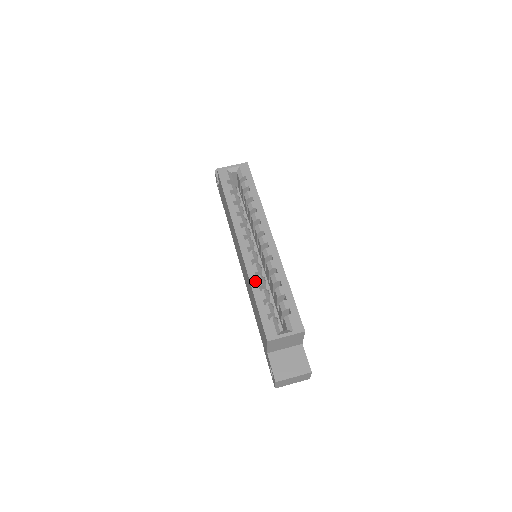
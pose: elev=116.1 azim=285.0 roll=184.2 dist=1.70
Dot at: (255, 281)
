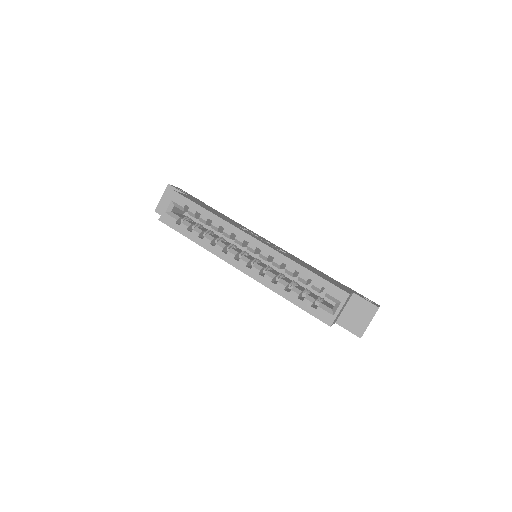
Dot at: (278, 288)
